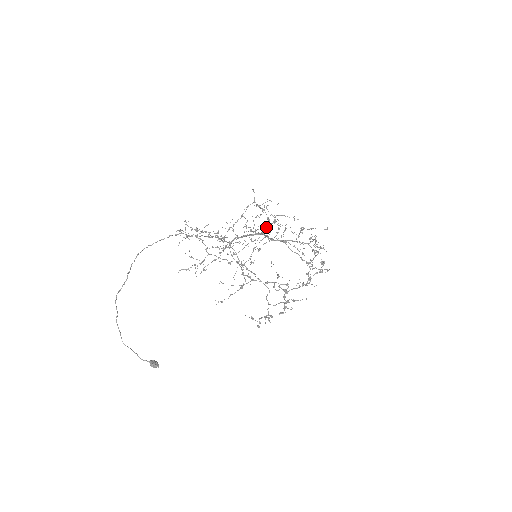
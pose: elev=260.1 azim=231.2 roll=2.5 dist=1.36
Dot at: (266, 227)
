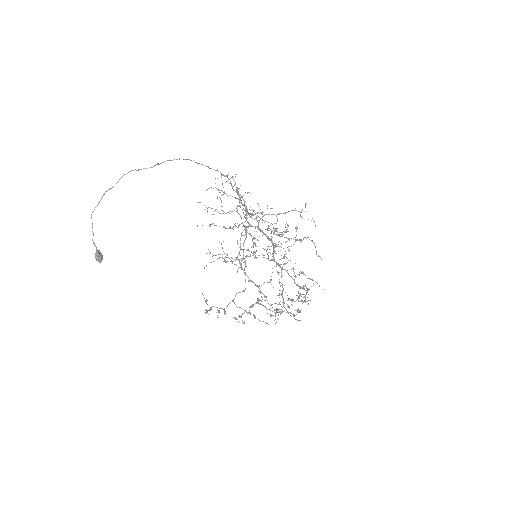
Dot at: occluded
